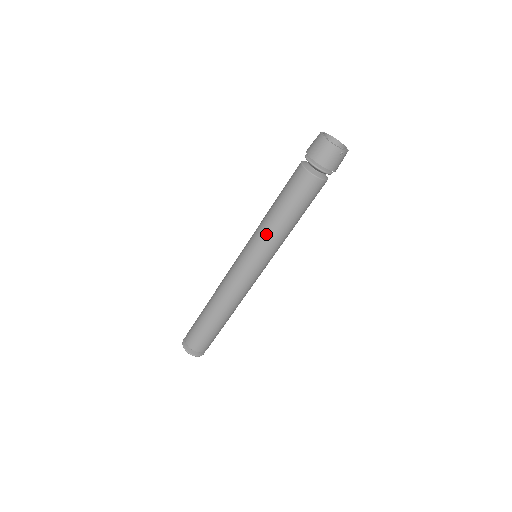
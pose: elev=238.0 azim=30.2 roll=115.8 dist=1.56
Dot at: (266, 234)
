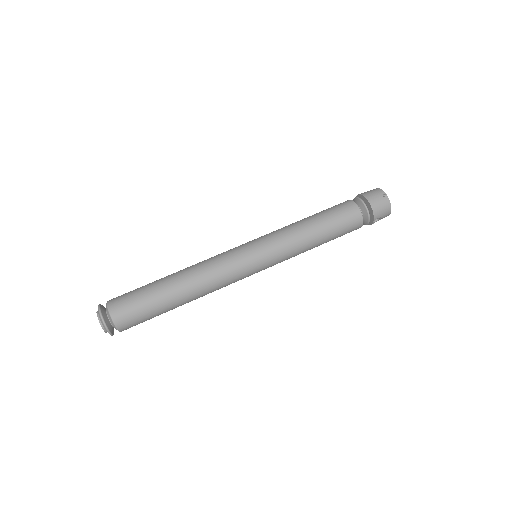
Dot at: (282, 228)
